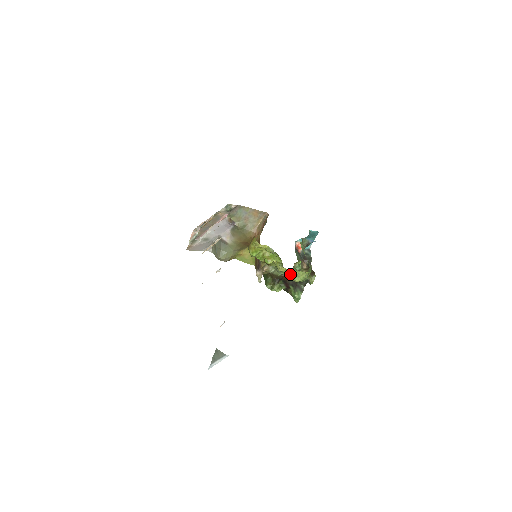
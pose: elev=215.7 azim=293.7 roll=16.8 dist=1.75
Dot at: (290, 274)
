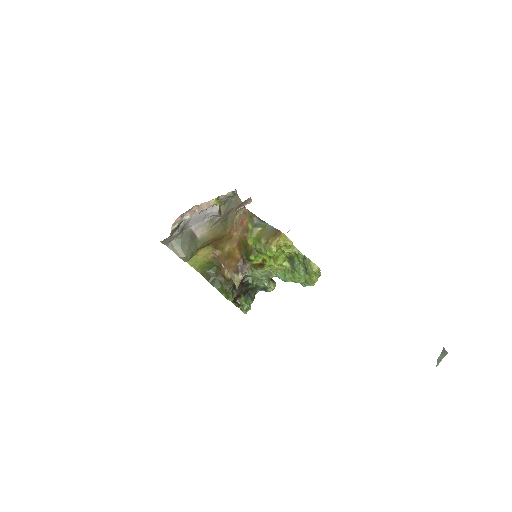
Dot at: (316, 277)
